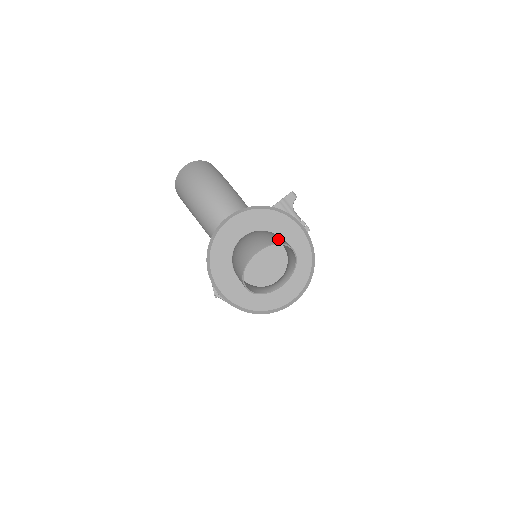
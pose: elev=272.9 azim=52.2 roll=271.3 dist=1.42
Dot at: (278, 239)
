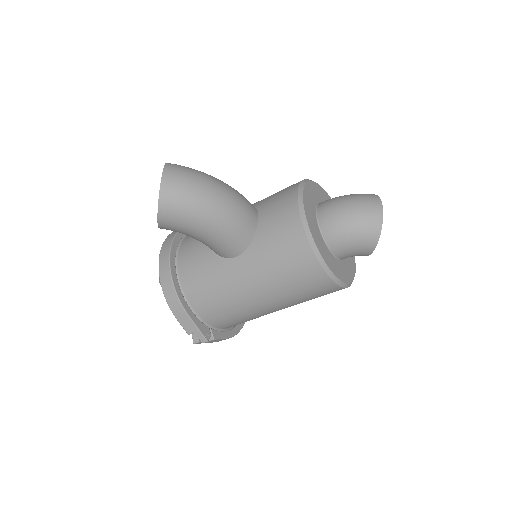
Dot at: occluded
